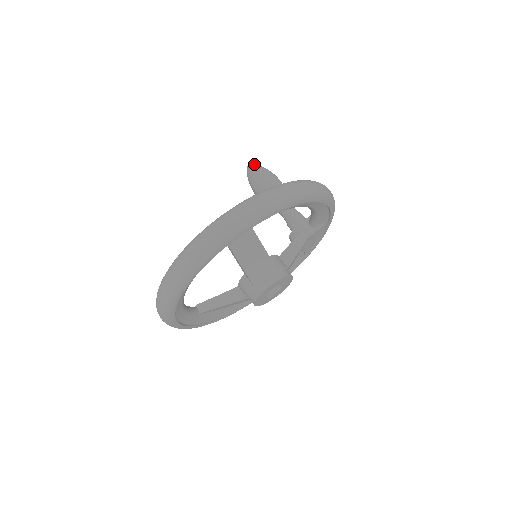
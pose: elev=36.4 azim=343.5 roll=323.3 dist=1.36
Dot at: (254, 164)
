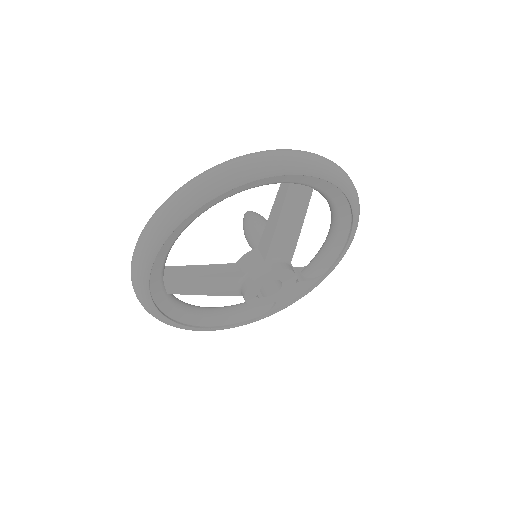
Dot at: (255, 212)
